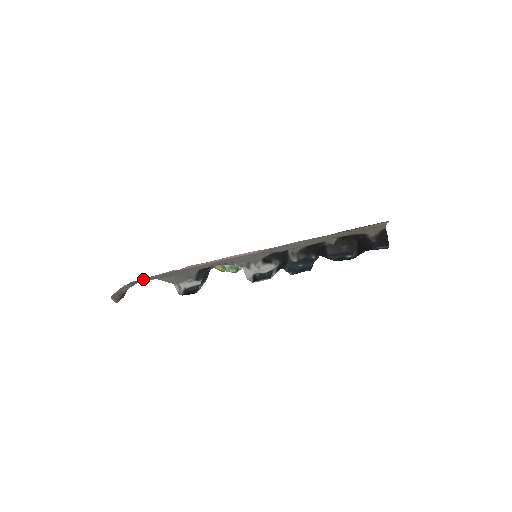
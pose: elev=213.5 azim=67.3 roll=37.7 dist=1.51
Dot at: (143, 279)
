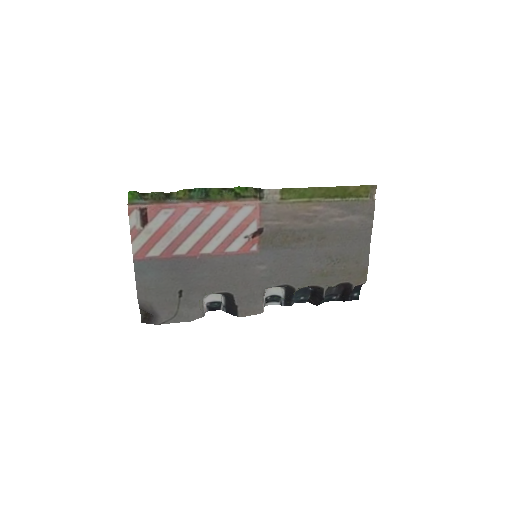
Dot at: (148, 290)
